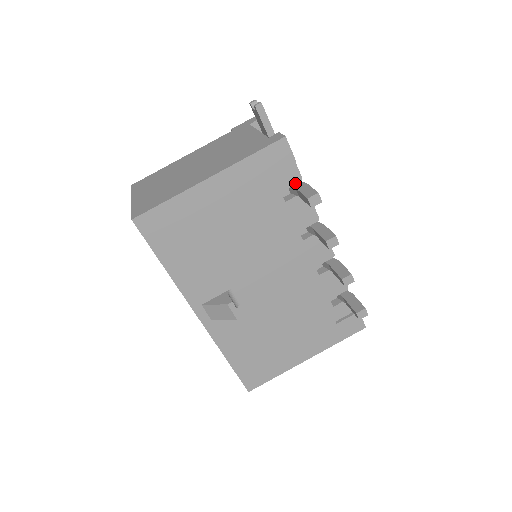
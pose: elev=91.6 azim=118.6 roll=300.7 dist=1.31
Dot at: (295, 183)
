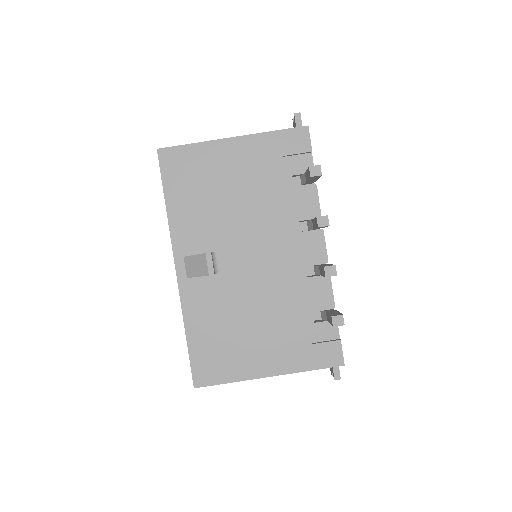
Dot at: occluded
